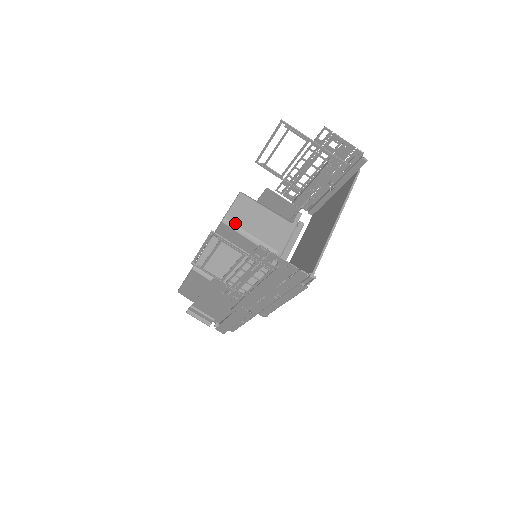
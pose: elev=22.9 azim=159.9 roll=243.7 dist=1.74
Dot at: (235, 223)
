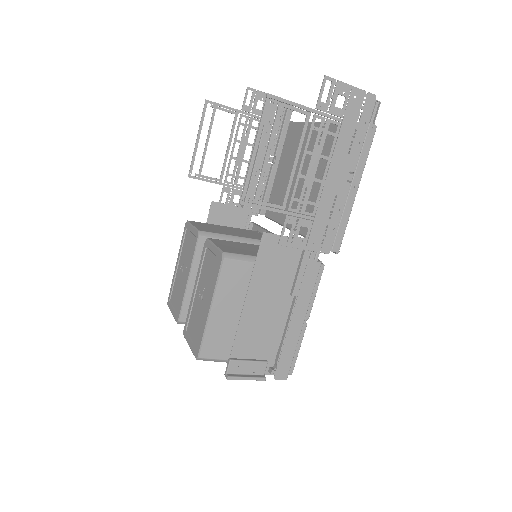
Dot at: (213, 232)
